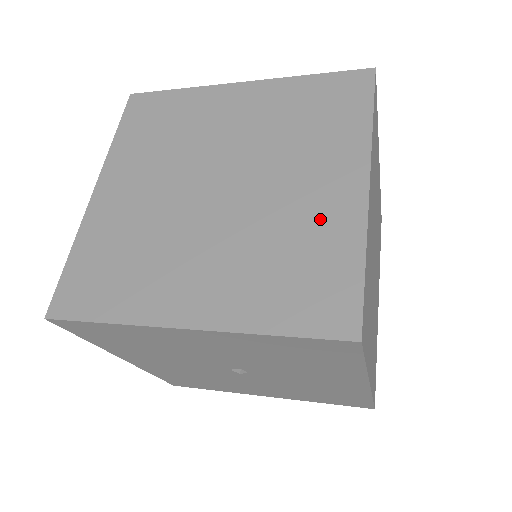
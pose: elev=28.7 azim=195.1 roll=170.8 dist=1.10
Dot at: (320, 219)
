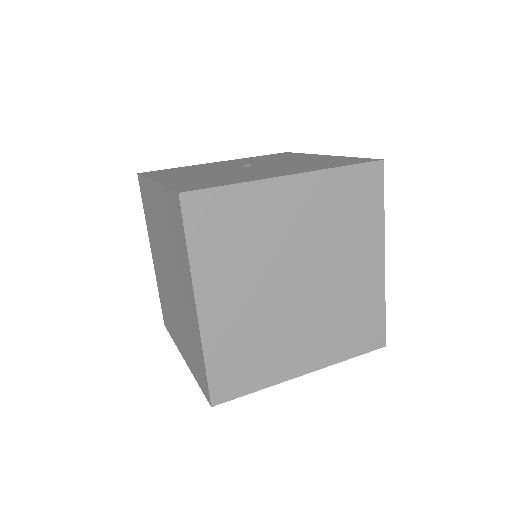
Dot at: (191, 324)
